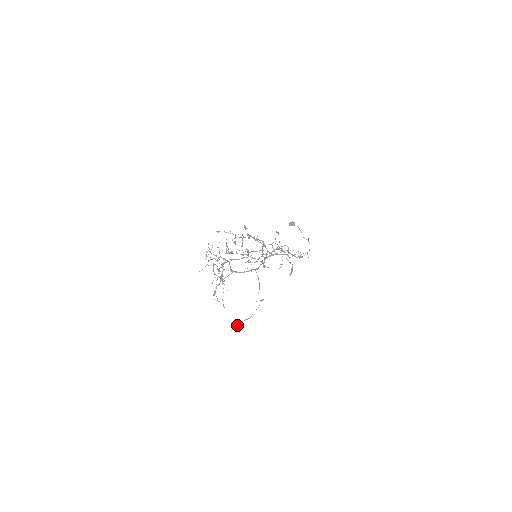
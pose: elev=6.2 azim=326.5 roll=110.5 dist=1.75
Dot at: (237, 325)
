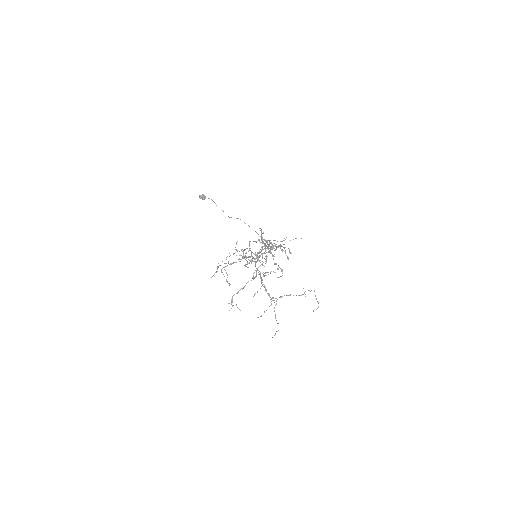
Dot at: occluded
